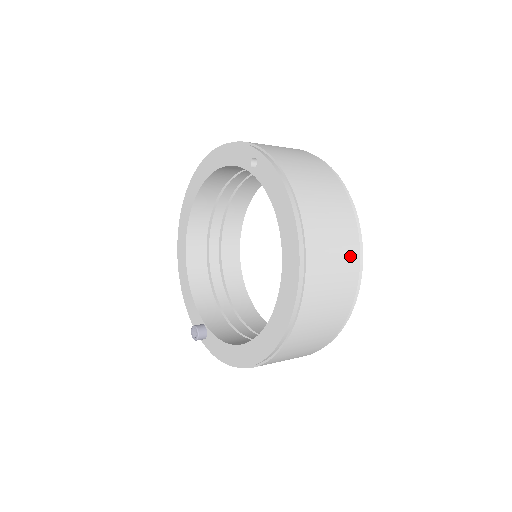
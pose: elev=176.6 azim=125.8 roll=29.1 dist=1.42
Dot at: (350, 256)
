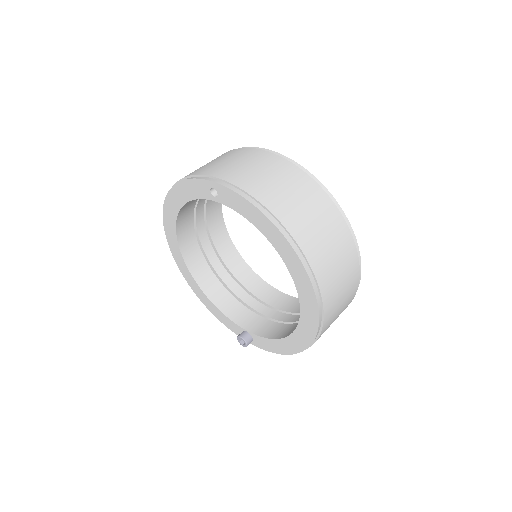
Dot at: (337, 226)
